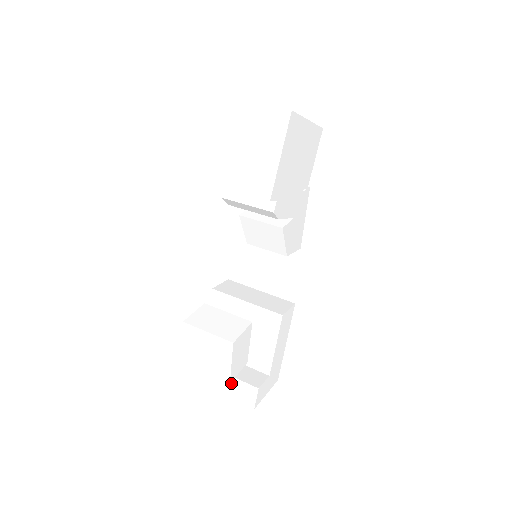
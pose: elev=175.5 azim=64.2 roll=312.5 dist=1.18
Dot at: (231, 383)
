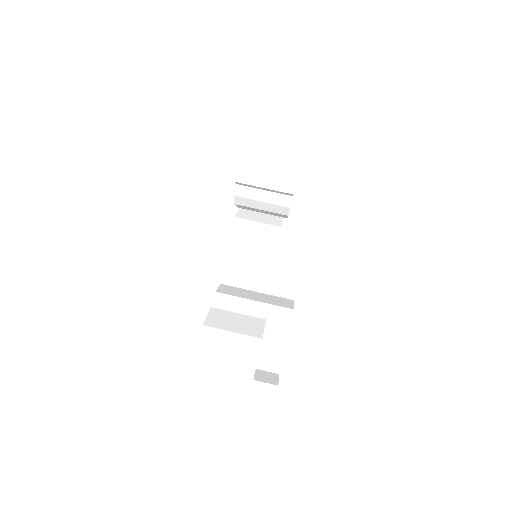
Dot at: (247, 386)
